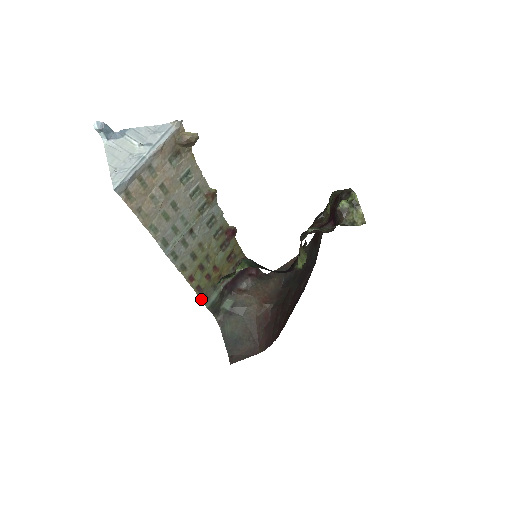
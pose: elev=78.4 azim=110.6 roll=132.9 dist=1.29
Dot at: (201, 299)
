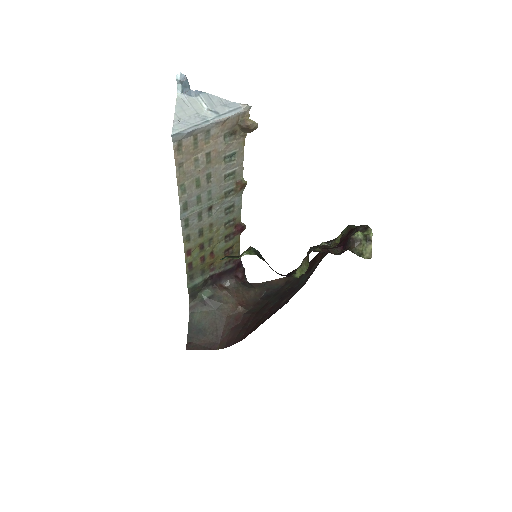
Dot at: (187, 277)
